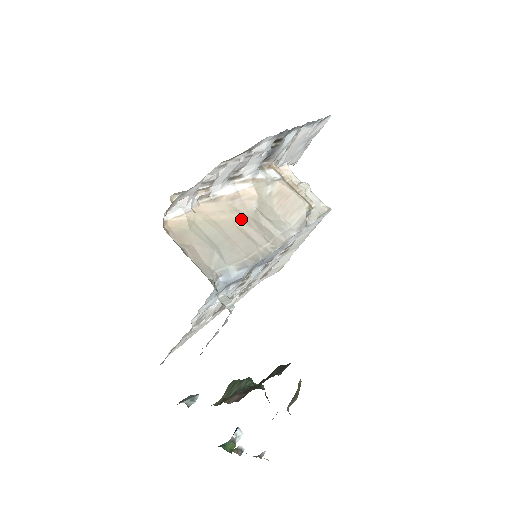
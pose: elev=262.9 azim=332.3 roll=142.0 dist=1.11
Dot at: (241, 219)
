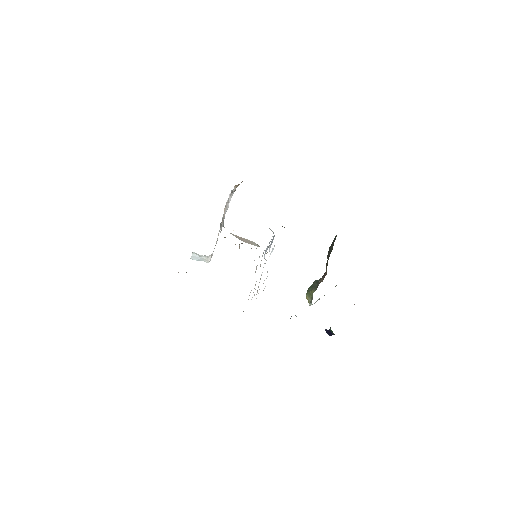
Dot at: occluded
